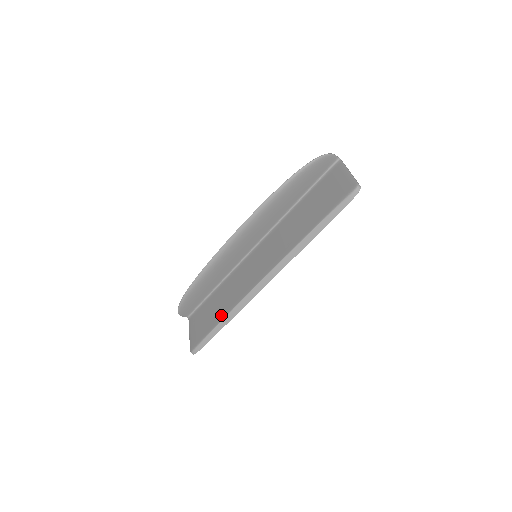
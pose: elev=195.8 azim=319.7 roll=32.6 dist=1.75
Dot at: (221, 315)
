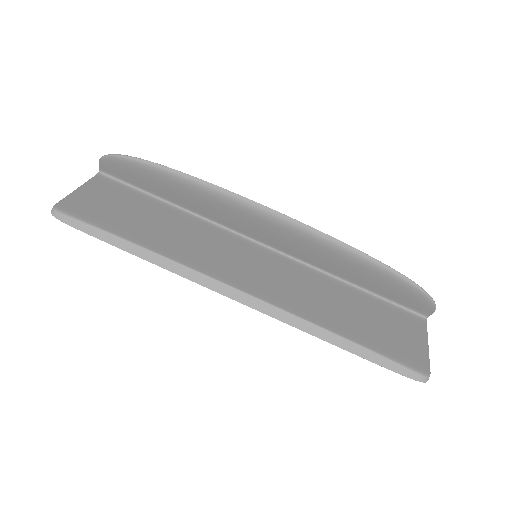
Dot at: (144, 239)
